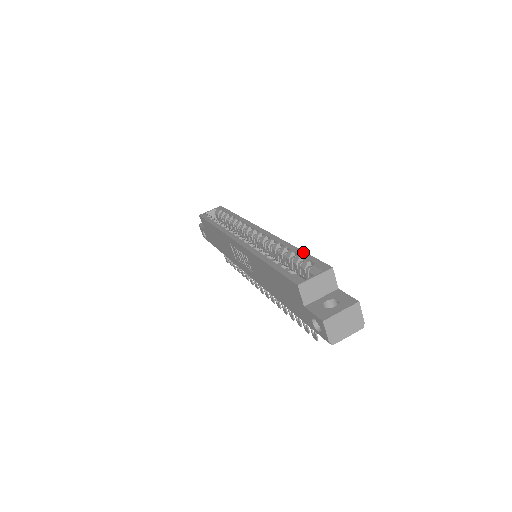
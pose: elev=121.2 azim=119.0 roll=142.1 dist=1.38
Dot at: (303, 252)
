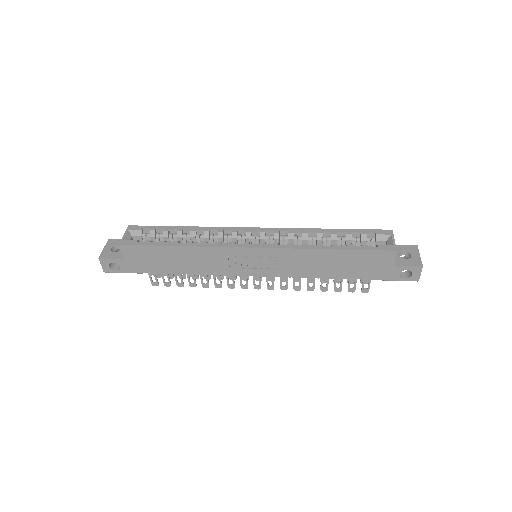
Dot at: (347, 229)
